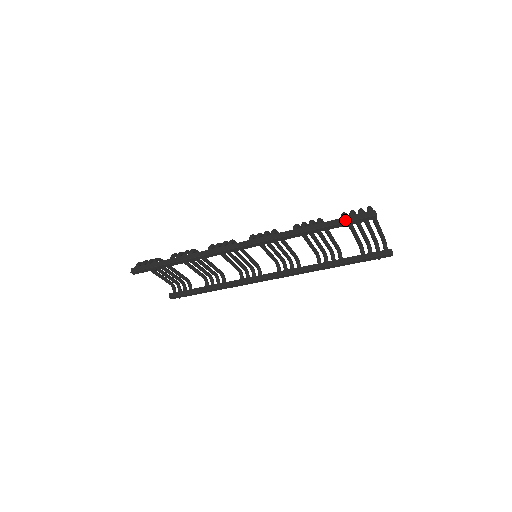
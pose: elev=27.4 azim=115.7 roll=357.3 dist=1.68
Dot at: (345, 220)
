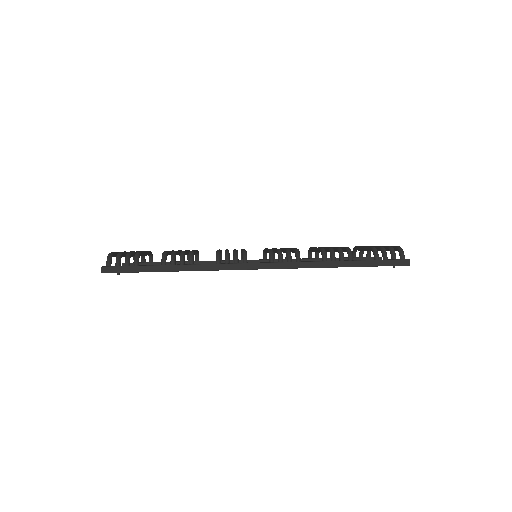
Dot at: (380, 264)
